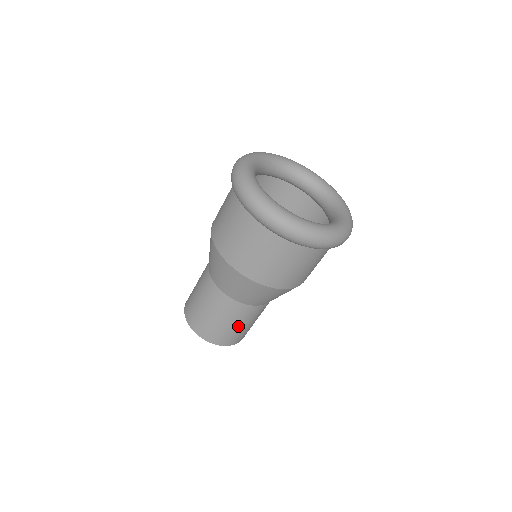
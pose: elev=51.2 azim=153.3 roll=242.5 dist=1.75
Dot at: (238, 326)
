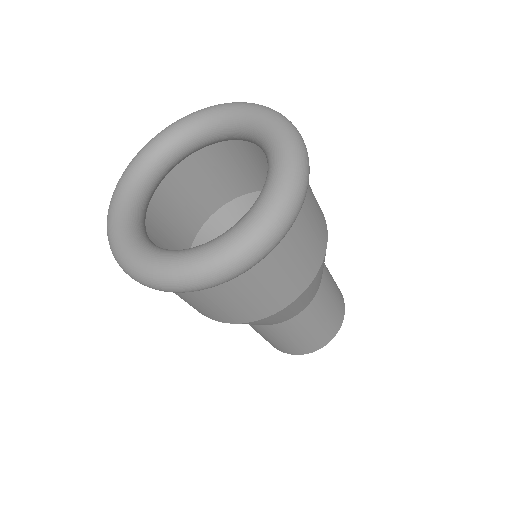
Dot at: (288, 340)
